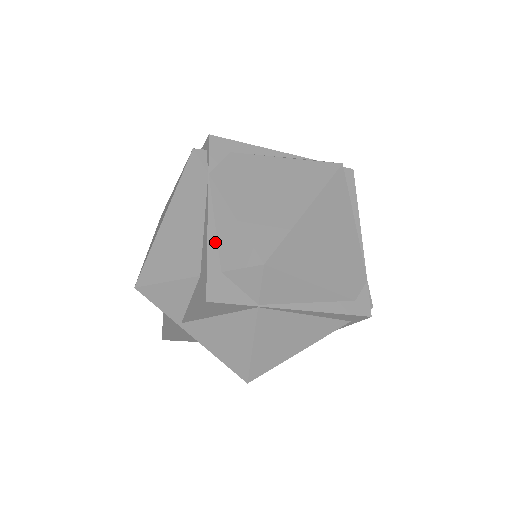
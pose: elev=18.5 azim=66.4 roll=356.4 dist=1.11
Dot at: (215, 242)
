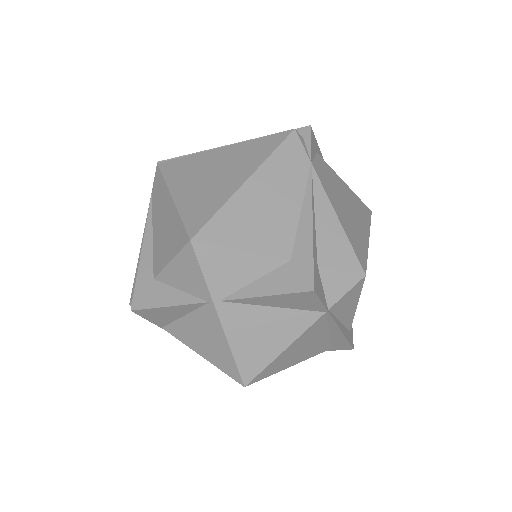
Dot at: (315, 233)
